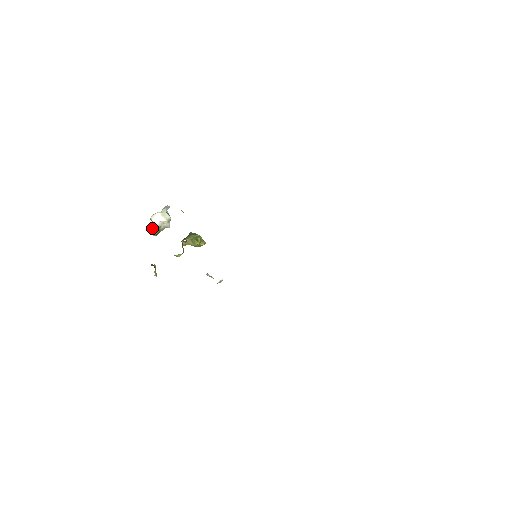
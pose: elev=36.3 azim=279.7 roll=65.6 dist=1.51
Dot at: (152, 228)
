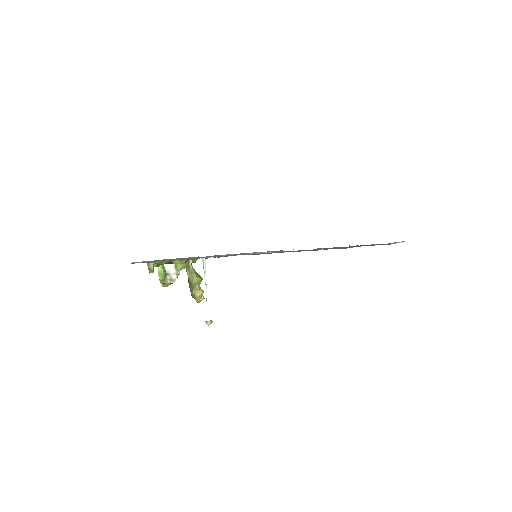
Dot at: (162, 265)
